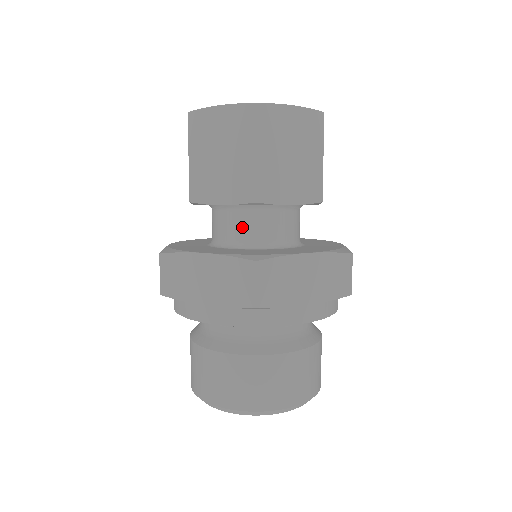
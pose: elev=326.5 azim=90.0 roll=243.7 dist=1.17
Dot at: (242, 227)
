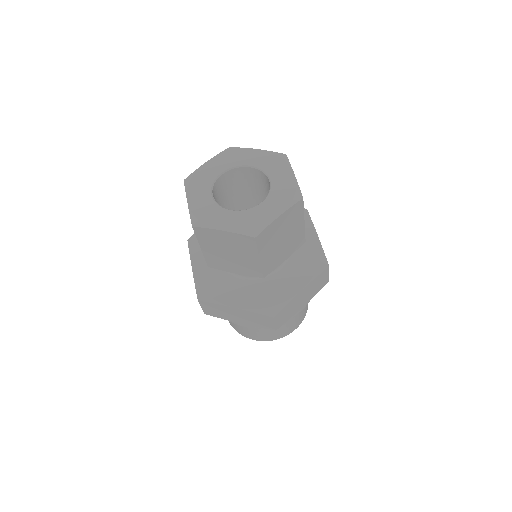
Dot at: occluded
